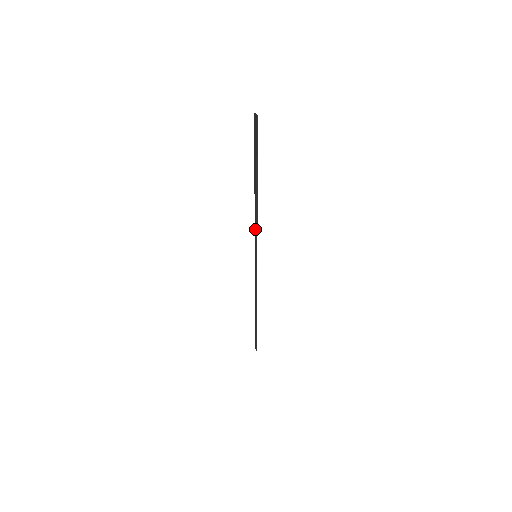
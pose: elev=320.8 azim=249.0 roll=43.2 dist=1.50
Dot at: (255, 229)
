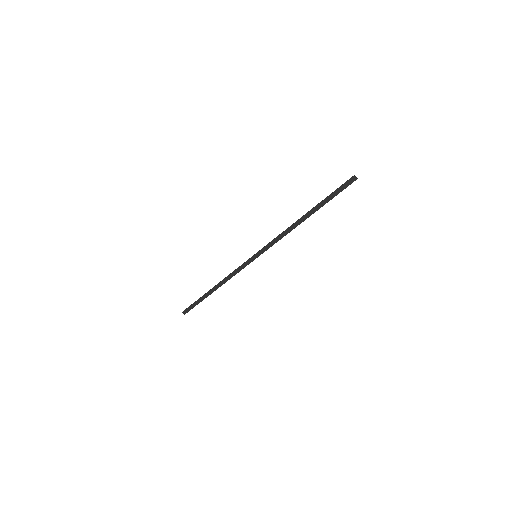
Dot at: (276, 240)
